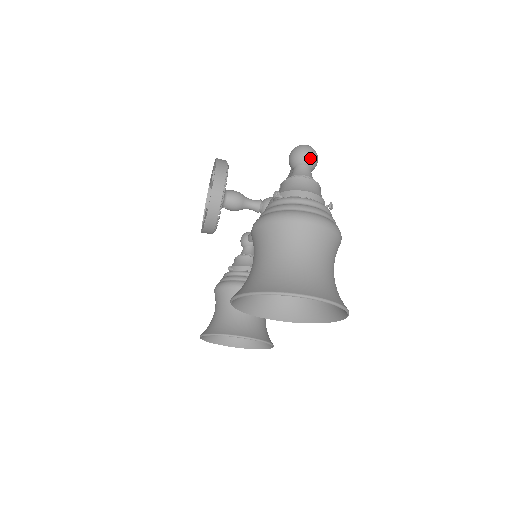
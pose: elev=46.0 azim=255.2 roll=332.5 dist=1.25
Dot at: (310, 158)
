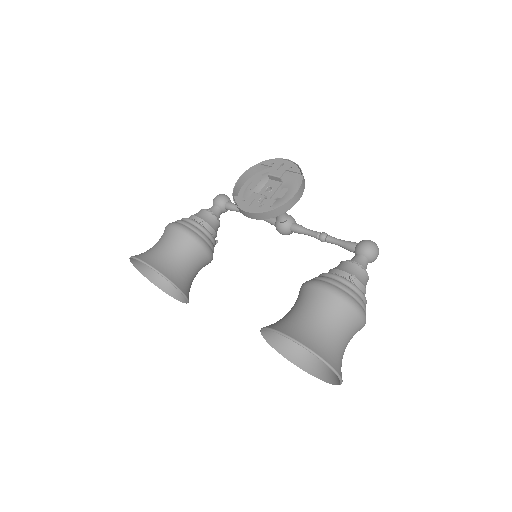
Dot at: (375, 259)
